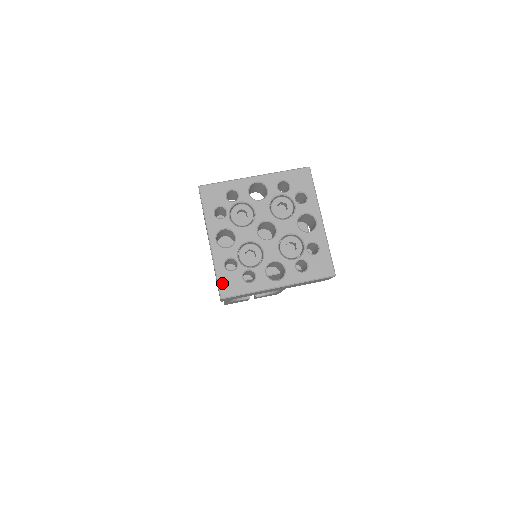
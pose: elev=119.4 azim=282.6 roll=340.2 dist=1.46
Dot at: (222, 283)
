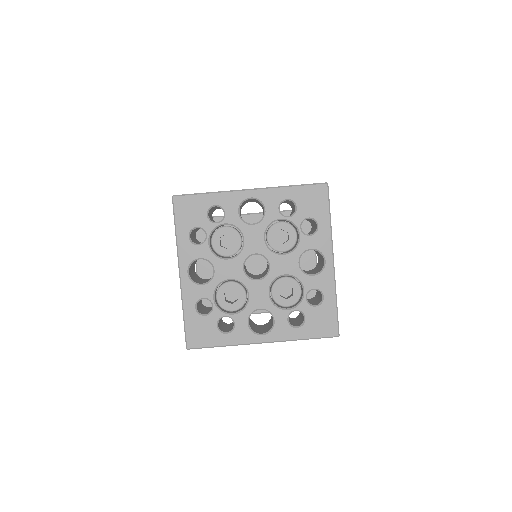
Dot at: (190, 330)
